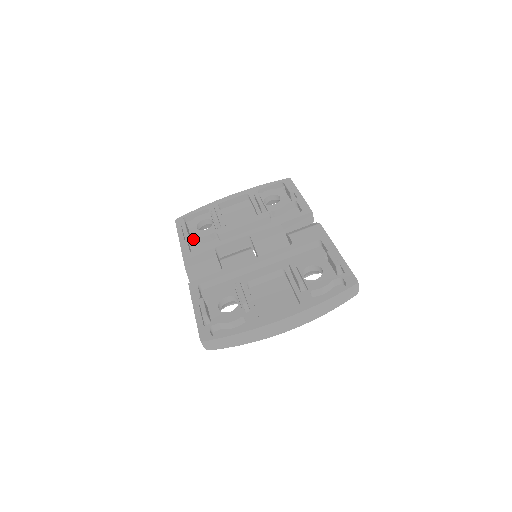
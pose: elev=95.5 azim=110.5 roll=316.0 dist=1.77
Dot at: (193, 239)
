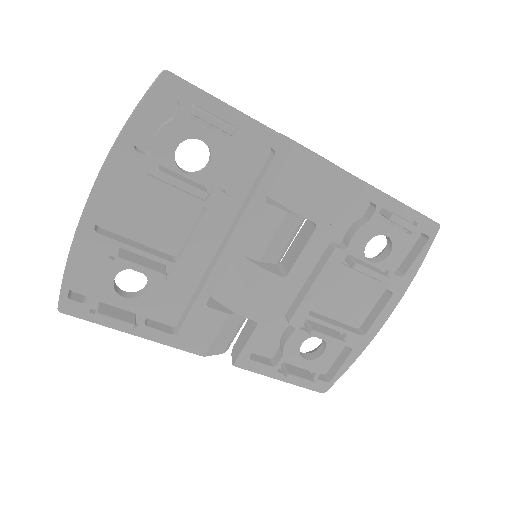
Dot at: (147, 316)
